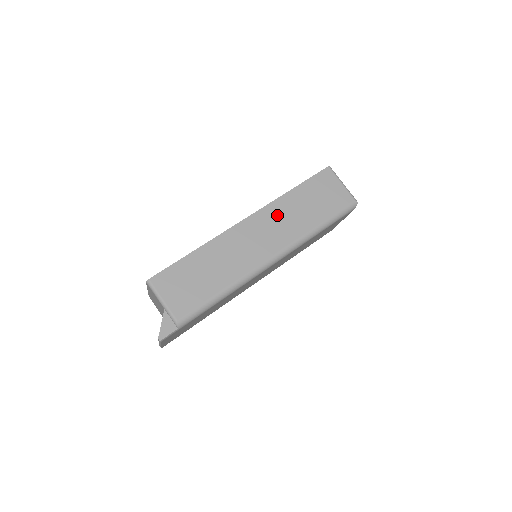
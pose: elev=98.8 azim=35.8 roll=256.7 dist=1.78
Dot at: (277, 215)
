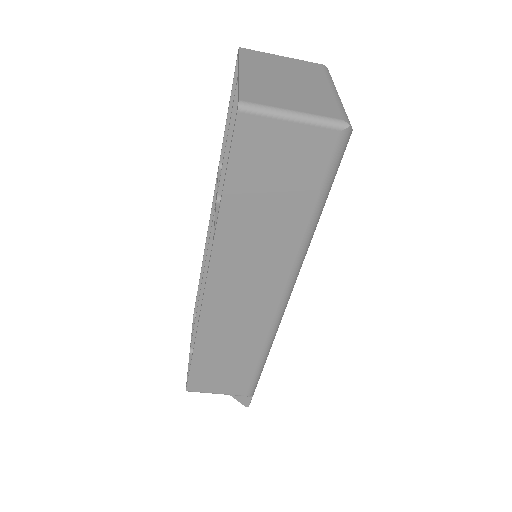
Dot at: (237, 257)
